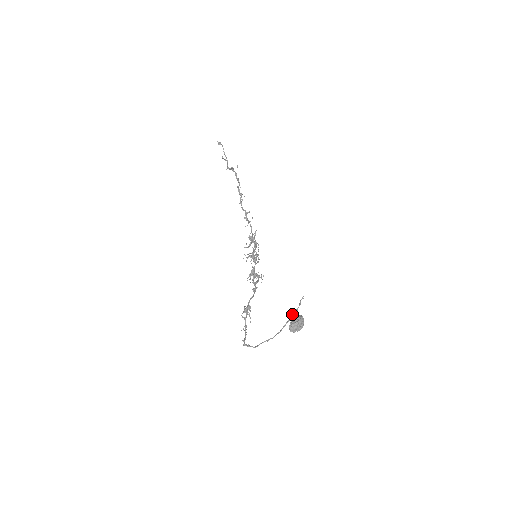
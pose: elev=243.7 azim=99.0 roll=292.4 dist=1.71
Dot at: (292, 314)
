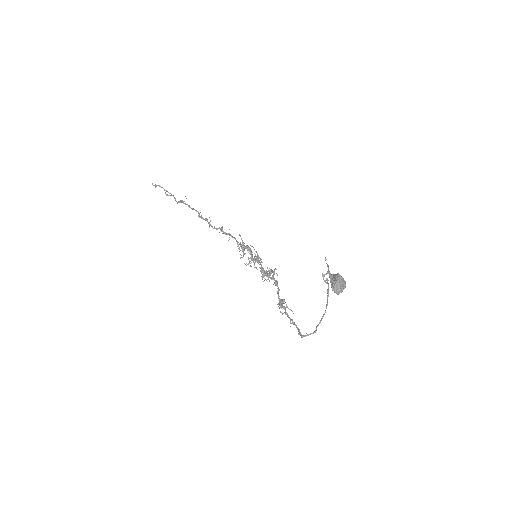
Dot at: (327, 280)
